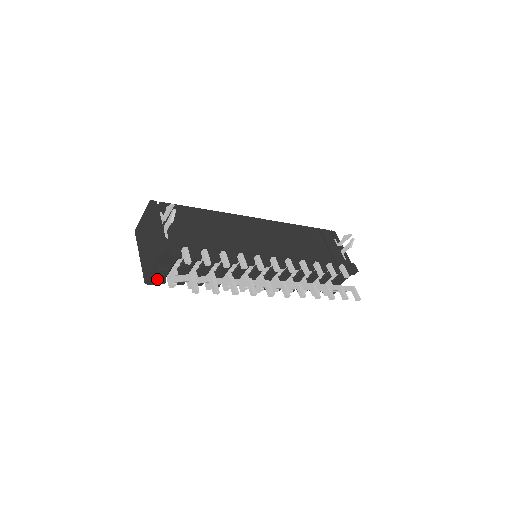
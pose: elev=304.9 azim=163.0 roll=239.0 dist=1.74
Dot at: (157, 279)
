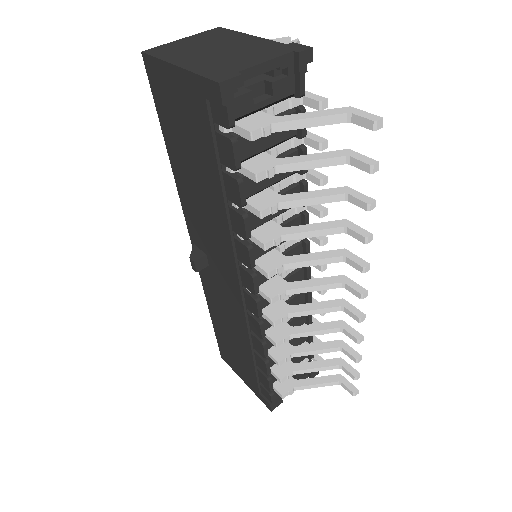
Dot at: (228, 104)
